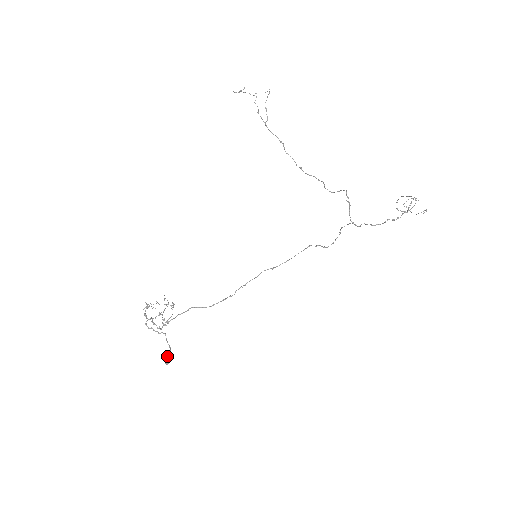
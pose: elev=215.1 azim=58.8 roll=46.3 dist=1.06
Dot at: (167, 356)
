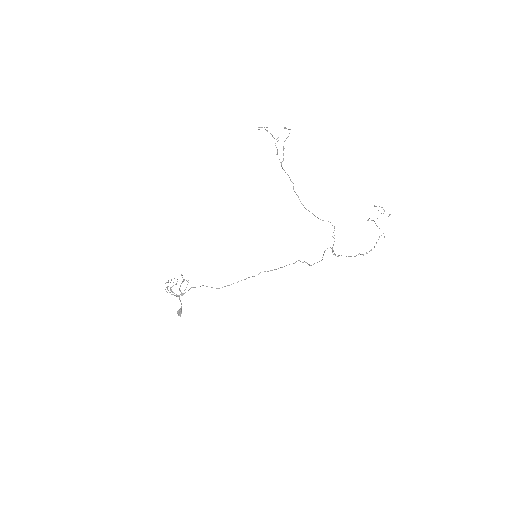
Dot at: (180, 311)
